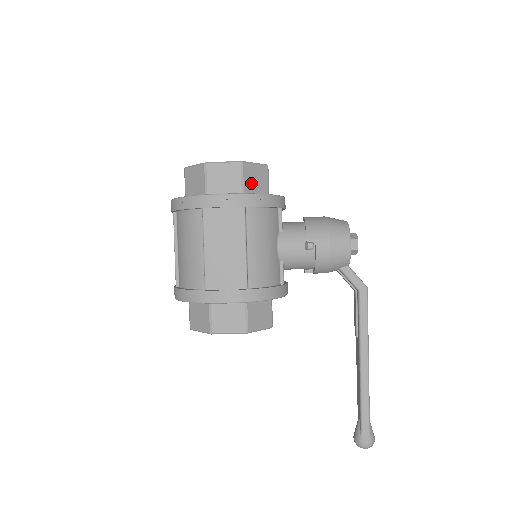
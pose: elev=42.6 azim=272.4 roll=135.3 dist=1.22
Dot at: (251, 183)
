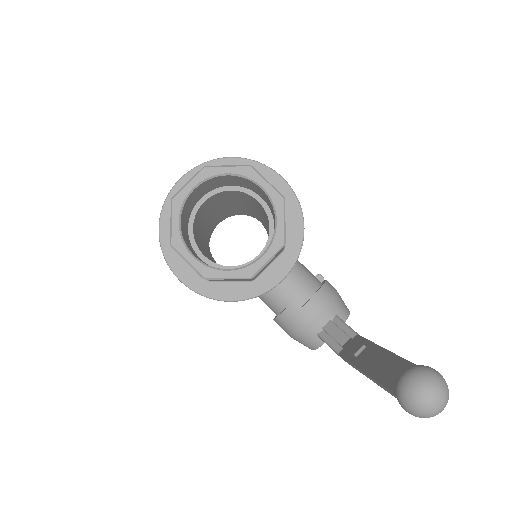
Dot at: occluded
